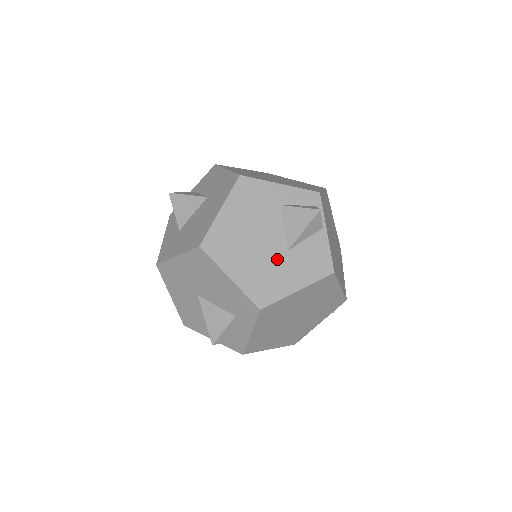
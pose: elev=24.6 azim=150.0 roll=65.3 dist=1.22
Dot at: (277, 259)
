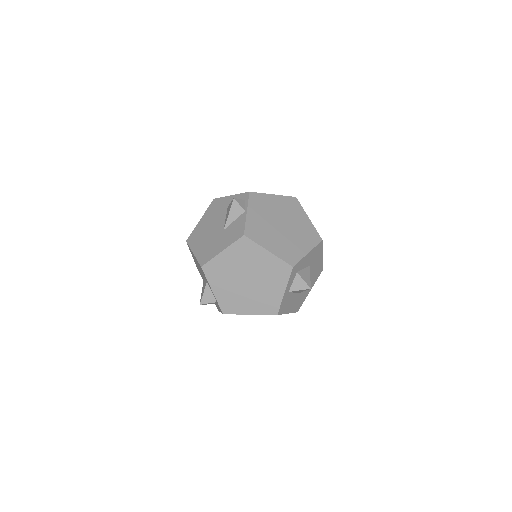
Dot at: (217, 237)
